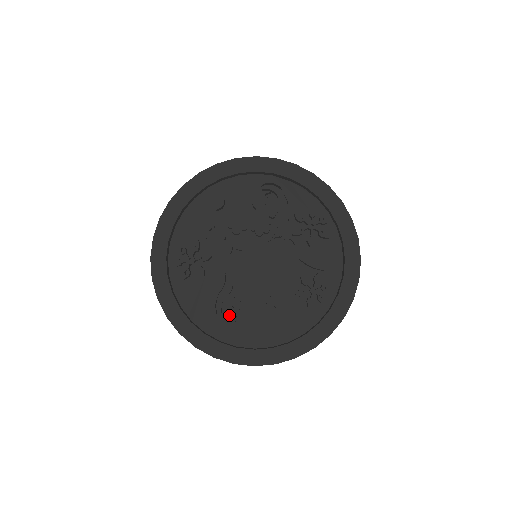
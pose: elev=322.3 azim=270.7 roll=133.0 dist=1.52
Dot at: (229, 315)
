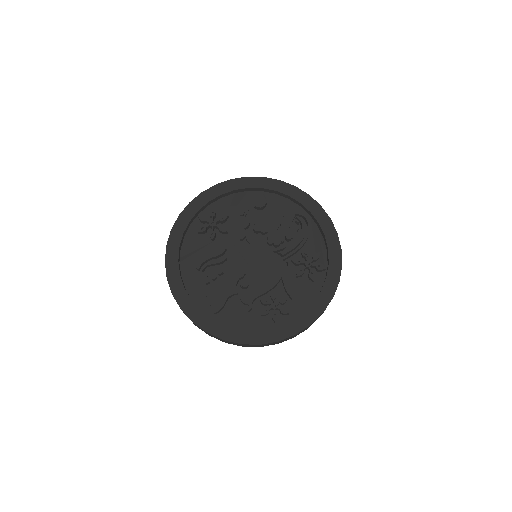
Dot at: occluded
